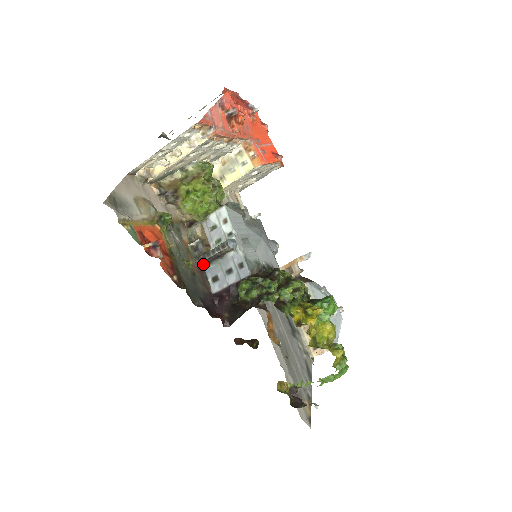
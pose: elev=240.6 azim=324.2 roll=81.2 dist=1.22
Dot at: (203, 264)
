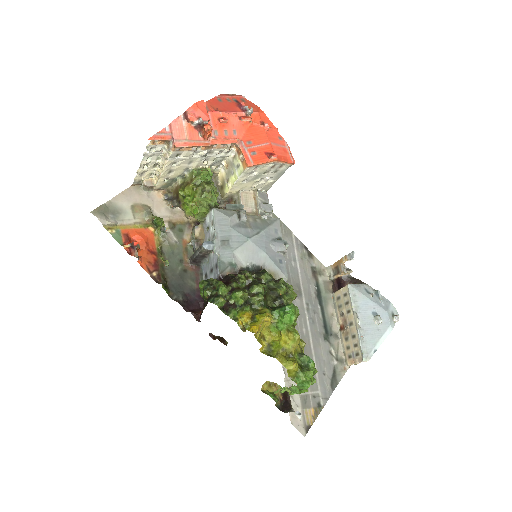
Dot at: (196, 262)
